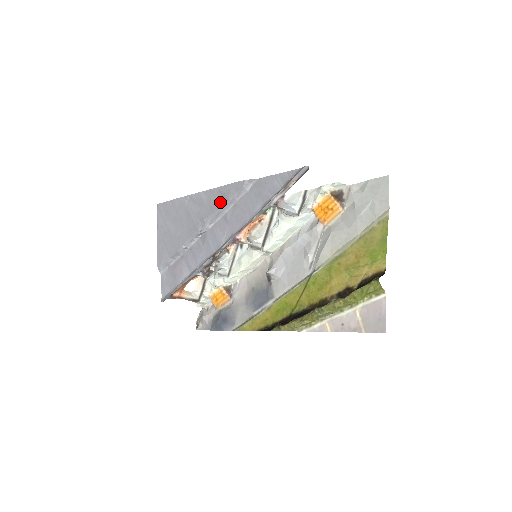
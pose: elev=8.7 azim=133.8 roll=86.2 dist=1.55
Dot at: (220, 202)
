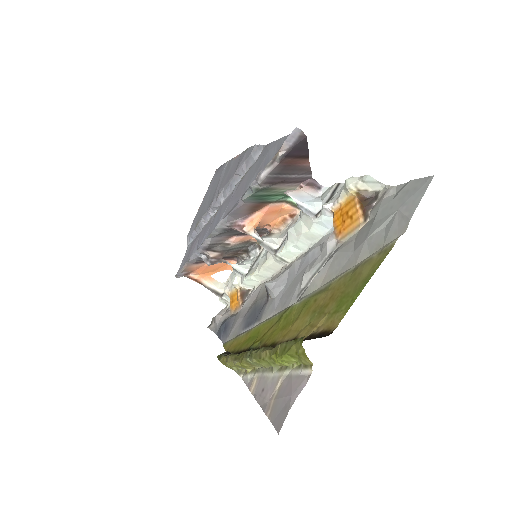
Dot at: (234, 171)
